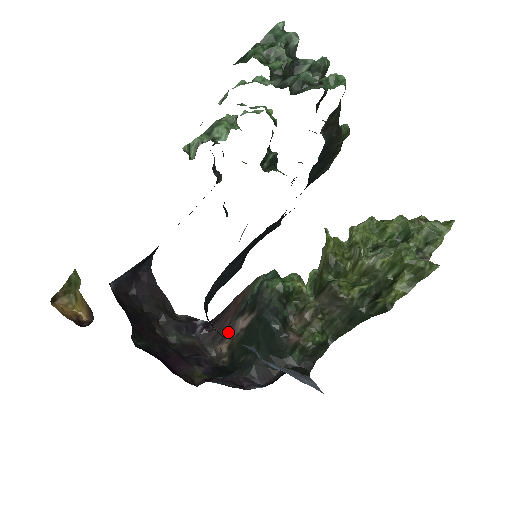
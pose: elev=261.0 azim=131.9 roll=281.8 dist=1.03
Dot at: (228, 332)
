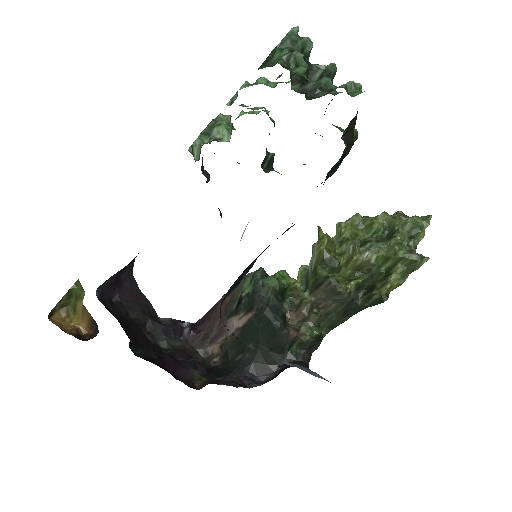
Dot at: (219, 332)
